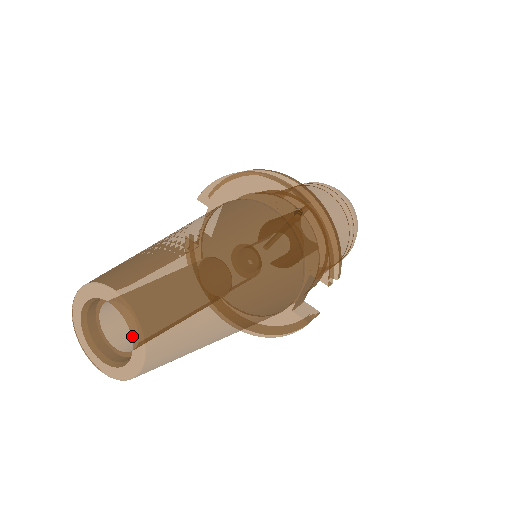
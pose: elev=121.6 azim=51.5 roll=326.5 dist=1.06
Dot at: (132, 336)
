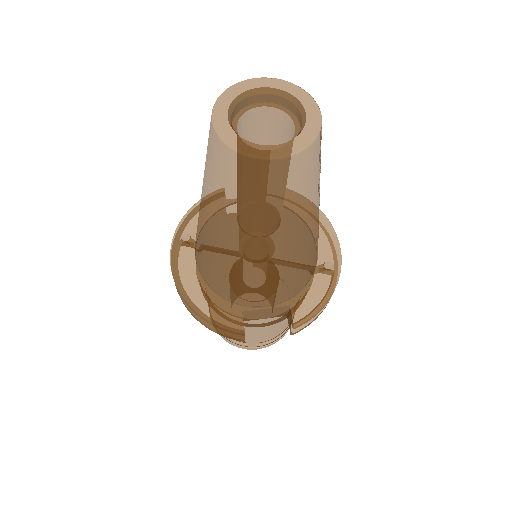
Dot at: (296, 138)
